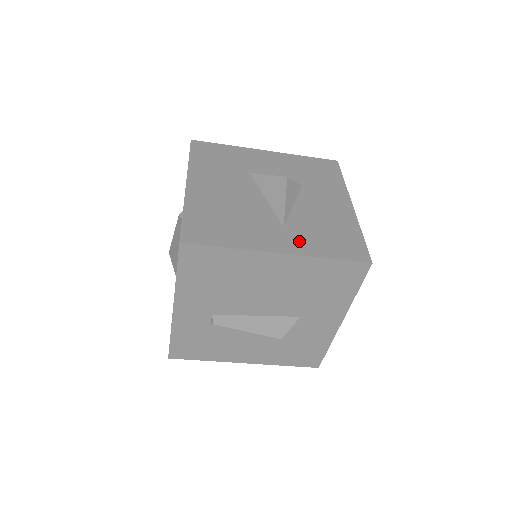
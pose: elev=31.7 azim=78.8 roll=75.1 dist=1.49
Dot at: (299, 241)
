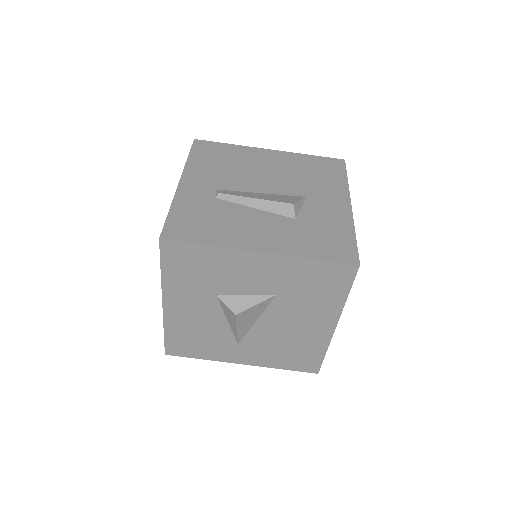
Dot at: occluded
